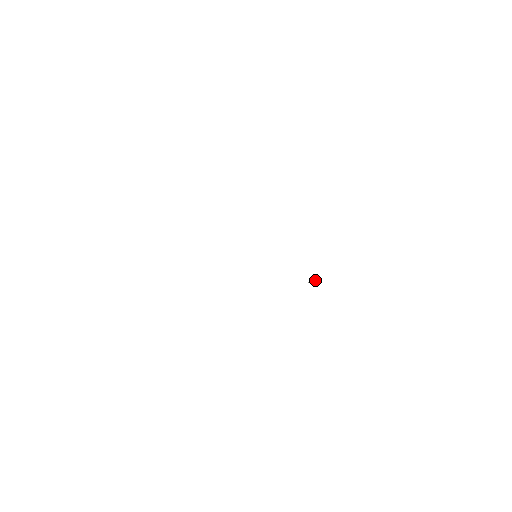
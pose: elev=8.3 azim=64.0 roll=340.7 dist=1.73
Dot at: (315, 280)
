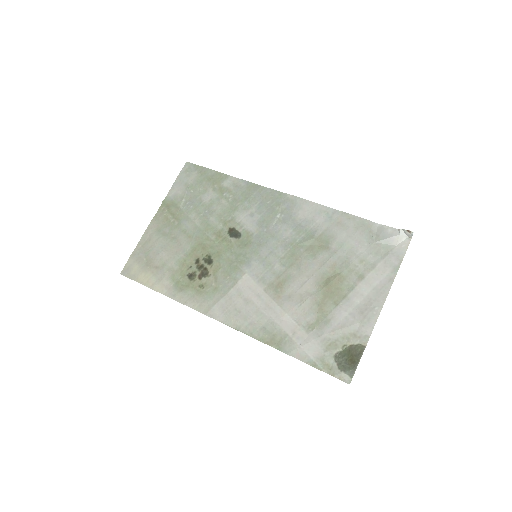
Dot at: (411, 232)
